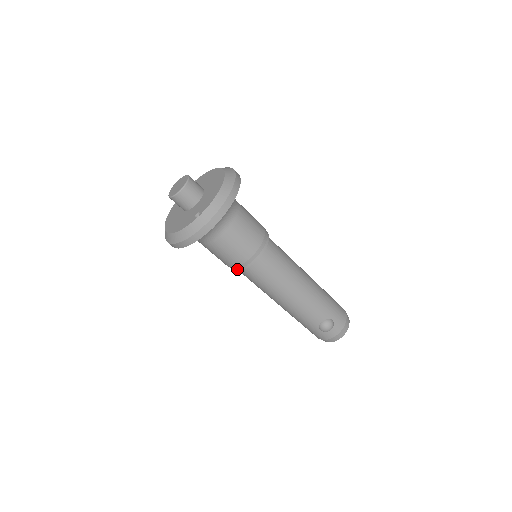
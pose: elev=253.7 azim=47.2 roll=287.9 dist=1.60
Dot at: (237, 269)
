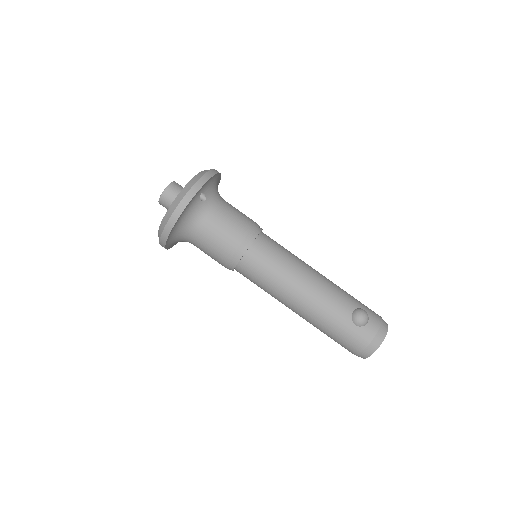
Dot at: (239, 256)
